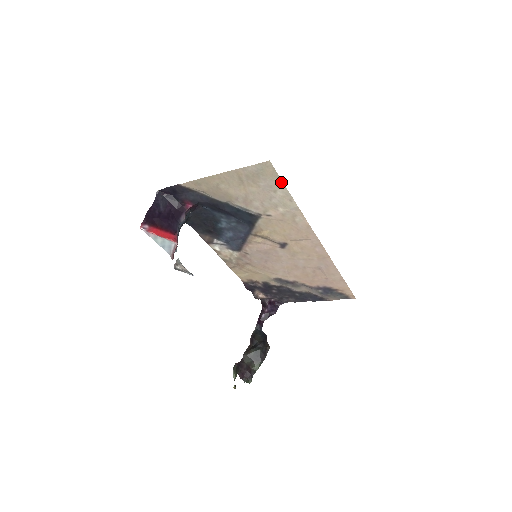
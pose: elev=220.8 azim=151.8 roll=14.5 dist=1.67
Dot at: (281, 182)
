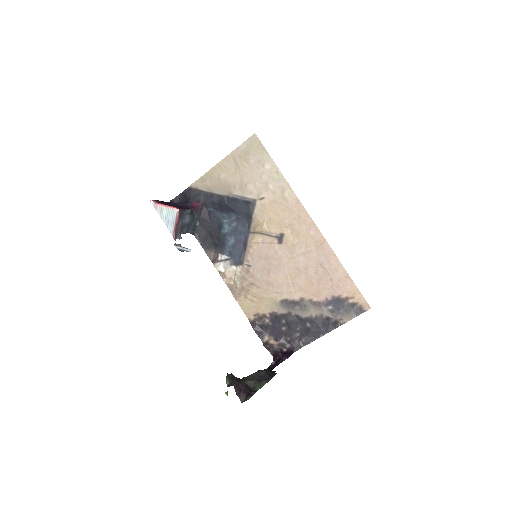
Dot at: (266, 153)
